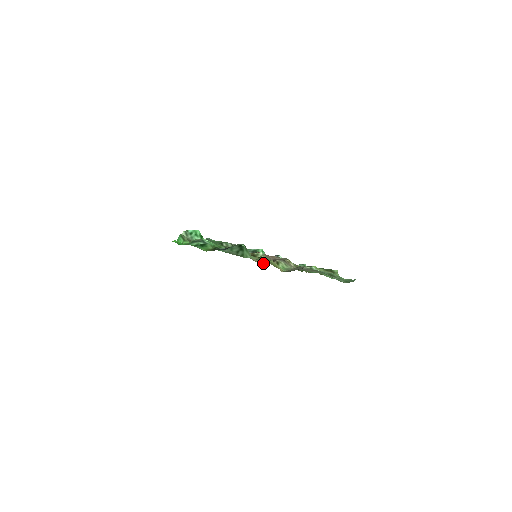
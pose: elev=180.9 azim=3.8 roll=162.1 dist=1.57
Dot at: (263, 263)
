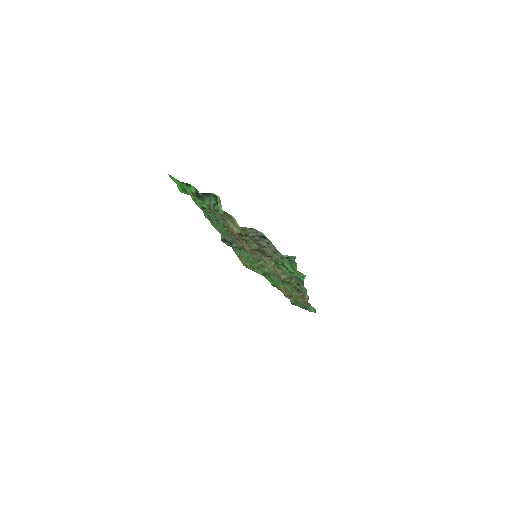
Dot at: (237, 231)
